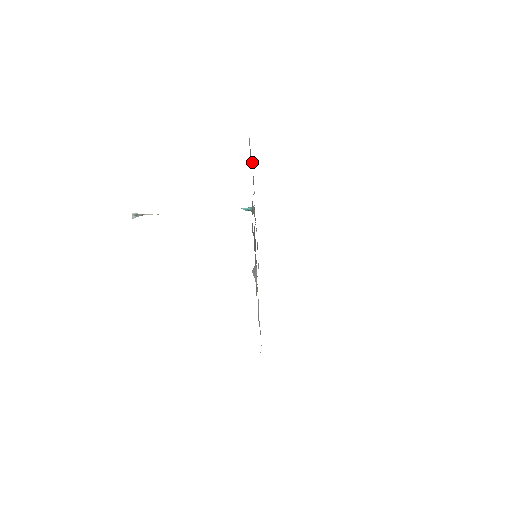
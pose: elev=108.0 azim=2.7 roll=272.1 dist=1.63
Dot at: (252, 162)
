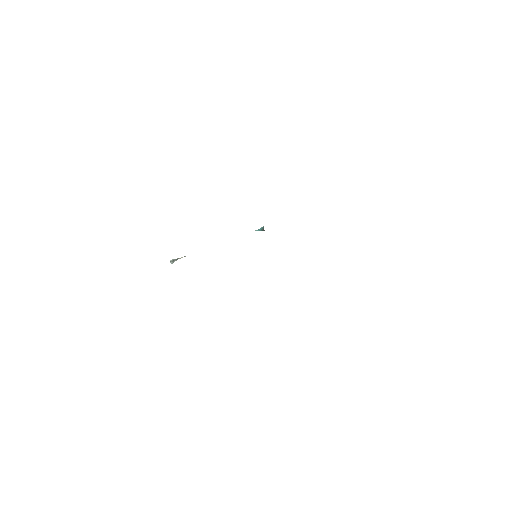
Dot at: occluded
